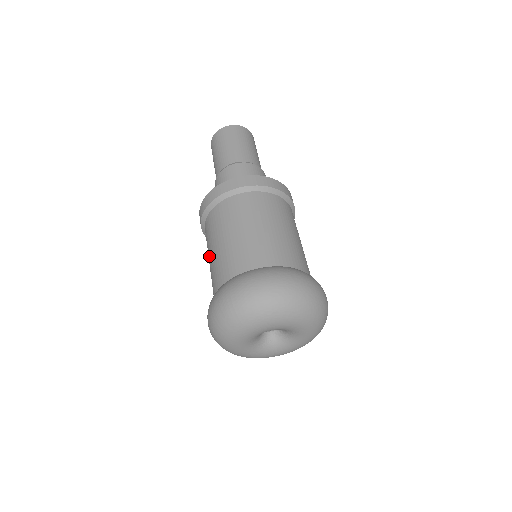
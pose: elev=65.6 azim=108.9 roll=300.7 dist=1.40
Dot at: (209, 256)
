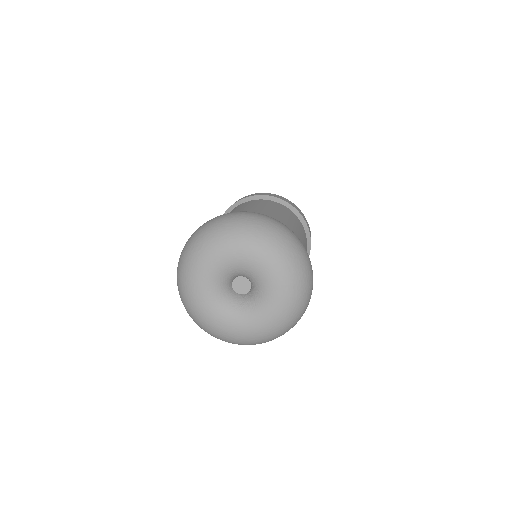
Dot at: occluded
